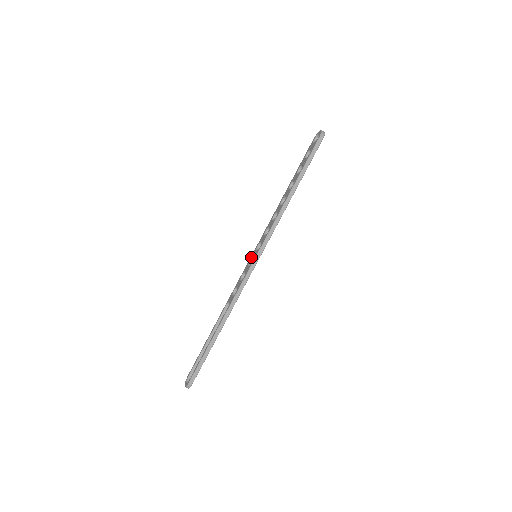
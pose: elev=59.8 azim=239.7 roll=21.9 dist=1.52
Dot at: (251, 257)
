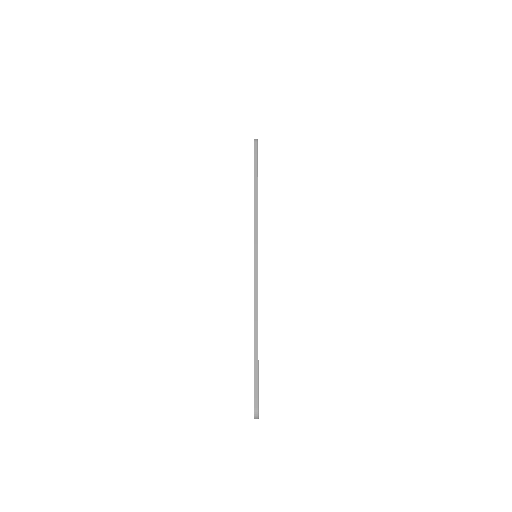
Dot at: occluded
